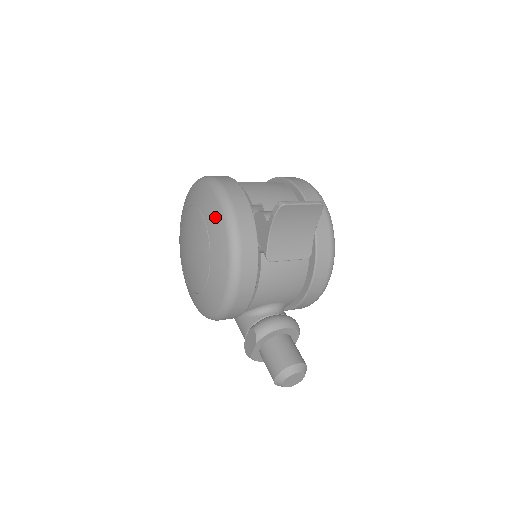
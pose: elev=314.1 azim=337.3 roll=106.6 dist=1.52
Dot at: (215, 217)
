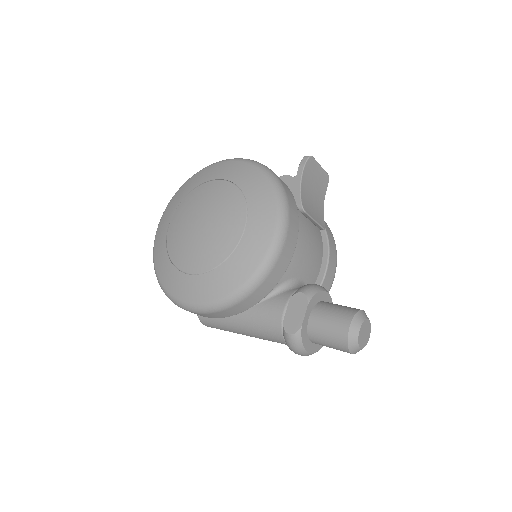
Dot at: (244, 171)
